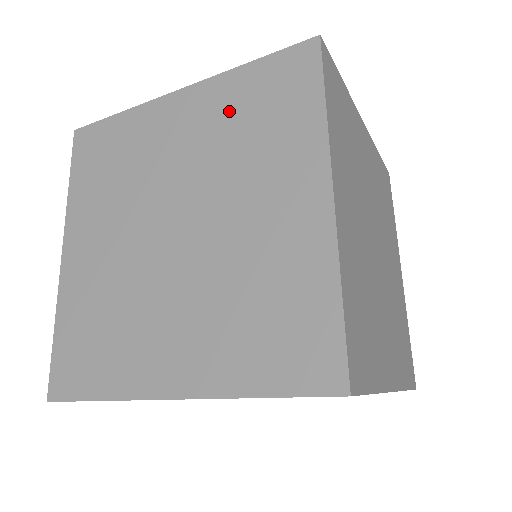
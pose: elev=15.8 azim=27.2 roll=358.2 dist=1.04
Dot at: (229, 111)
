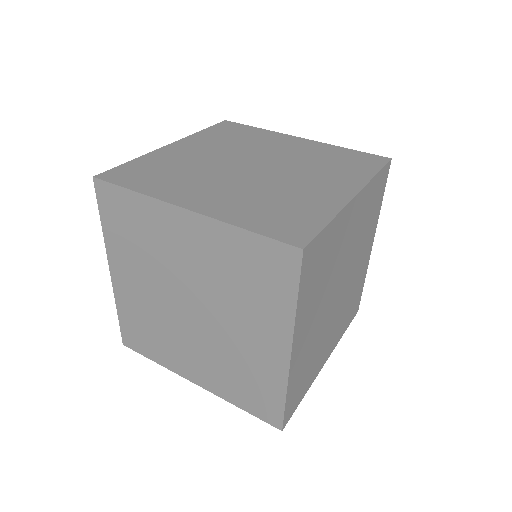
Dot at: (323, 154)
